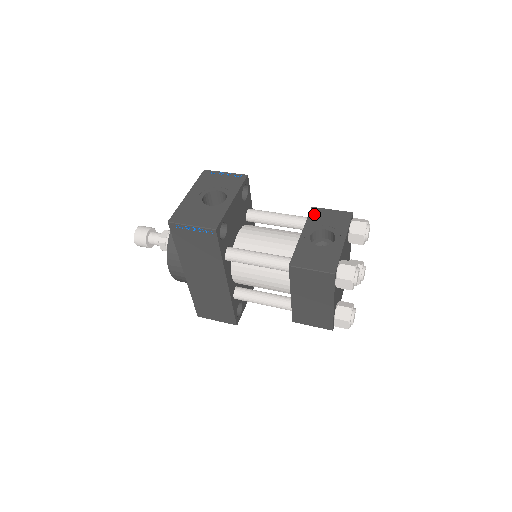
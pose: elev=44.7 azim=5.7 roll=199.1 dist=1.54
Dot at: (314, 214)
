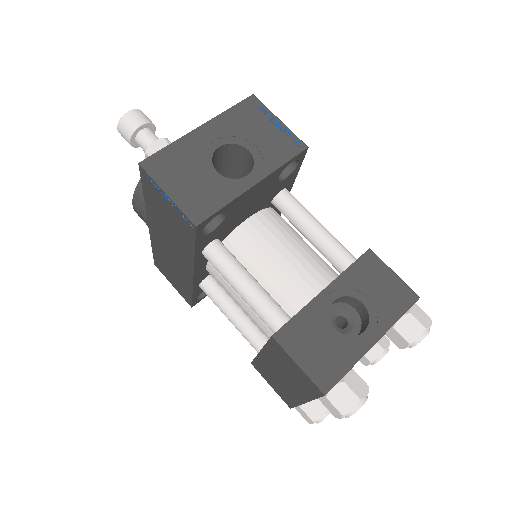
Dot at: (364, 264)
